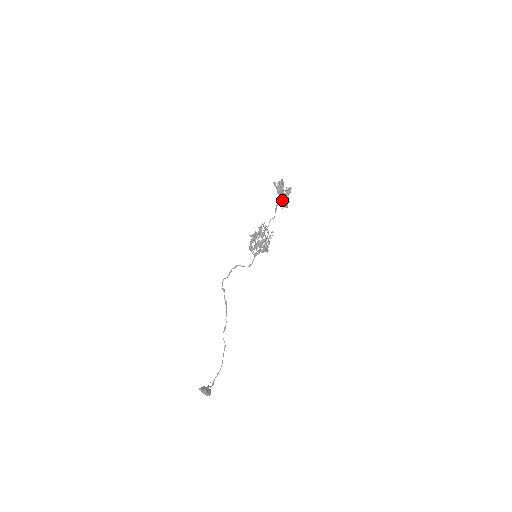
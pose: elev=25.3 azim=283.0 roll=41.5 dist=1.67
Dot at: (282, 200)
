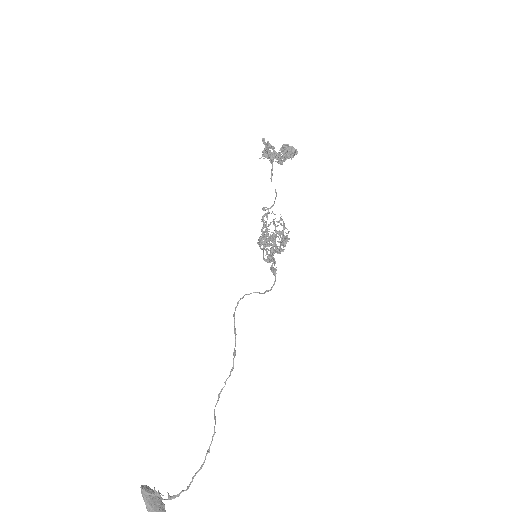
Dot at: (264, 152)
